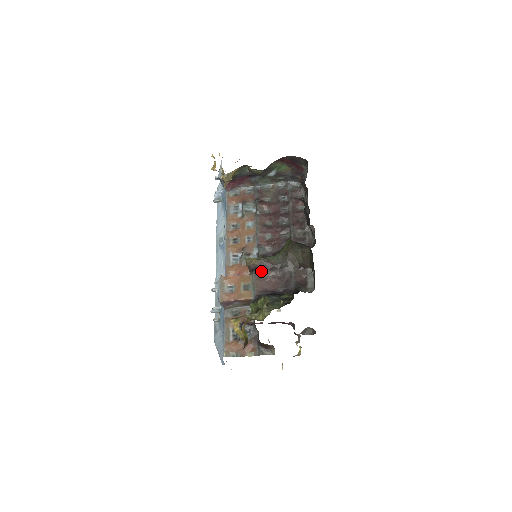
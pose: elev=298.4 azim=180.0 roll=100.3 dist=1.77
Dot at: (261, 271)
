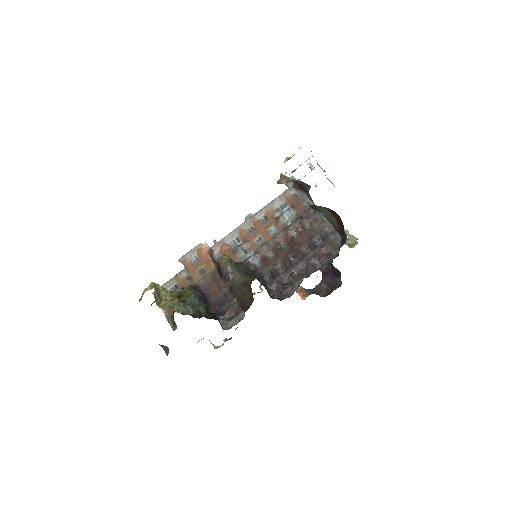
Dot at: (220, 273)
